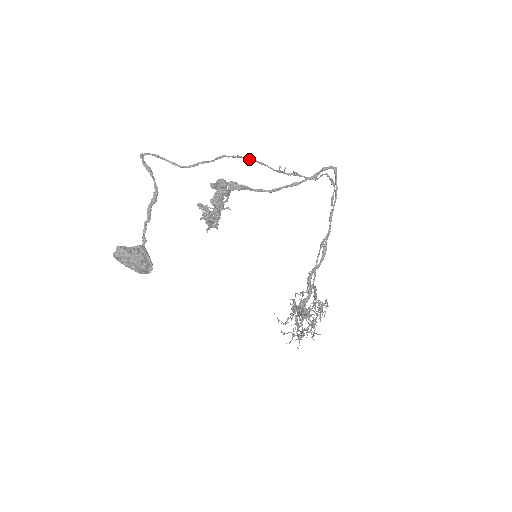
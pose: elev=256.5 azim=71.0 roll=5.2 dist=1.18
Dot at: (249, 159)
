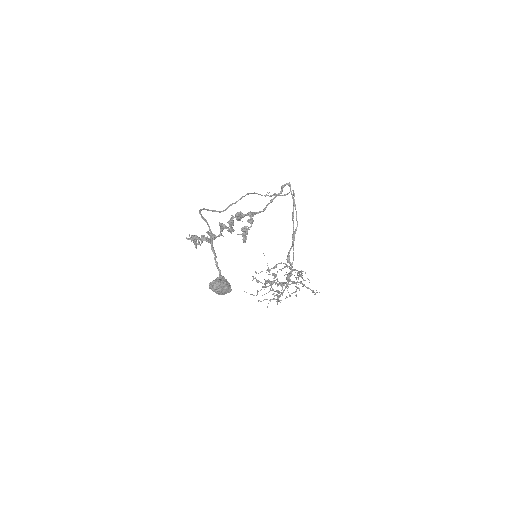
Dot at: (252, 193)
